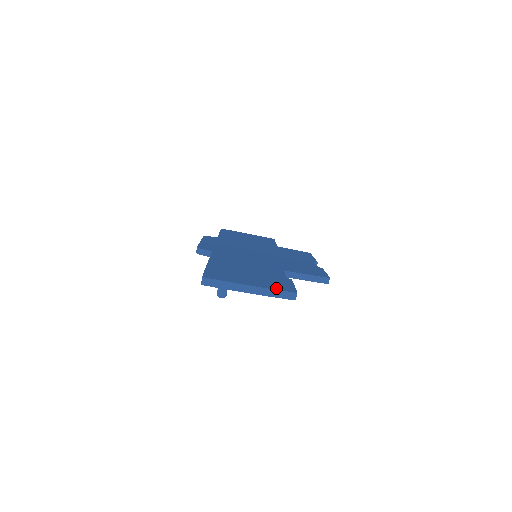
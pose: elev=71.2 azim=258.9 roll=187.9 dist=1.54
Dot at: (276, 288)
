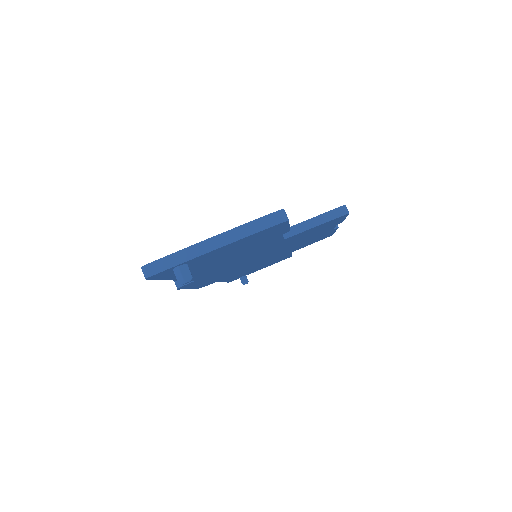
Dot at: (251, 222)
